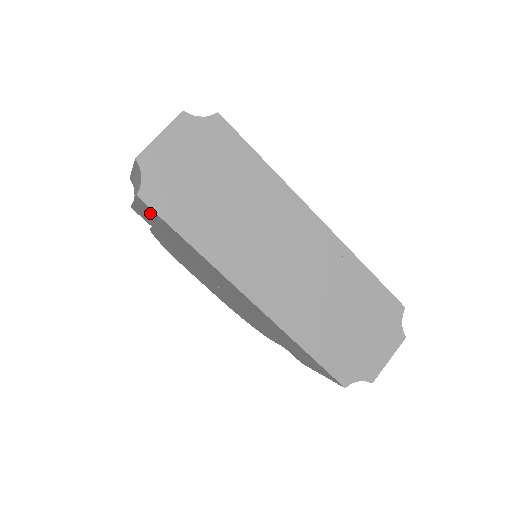
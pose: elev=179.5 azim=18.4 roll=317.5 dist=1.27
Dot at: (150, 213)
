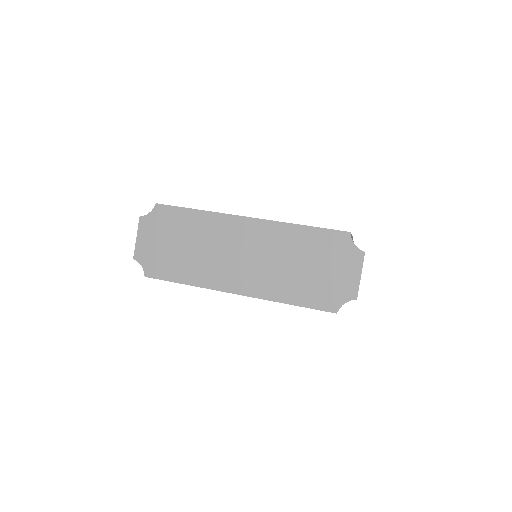
Dot at: occluded
